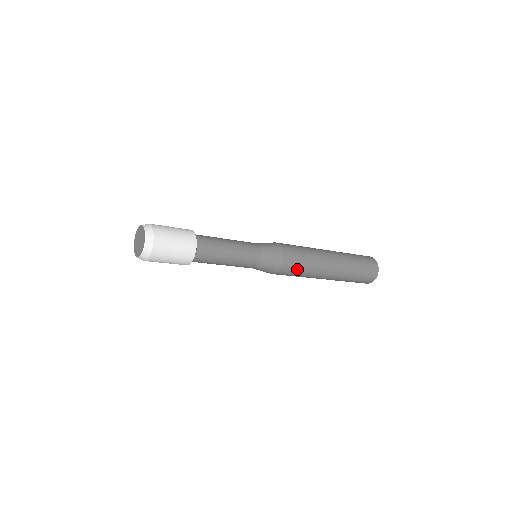
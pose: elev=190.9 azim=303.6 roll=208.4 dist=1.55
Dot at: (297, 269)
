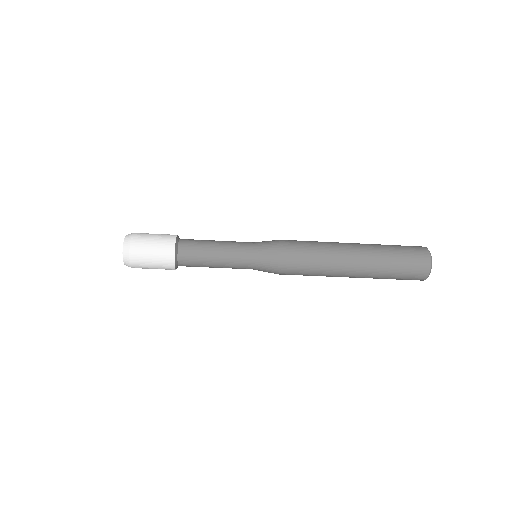
Dot at: (304, 262)
